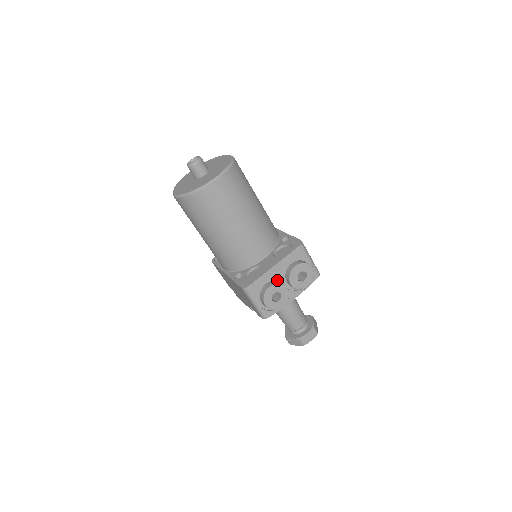
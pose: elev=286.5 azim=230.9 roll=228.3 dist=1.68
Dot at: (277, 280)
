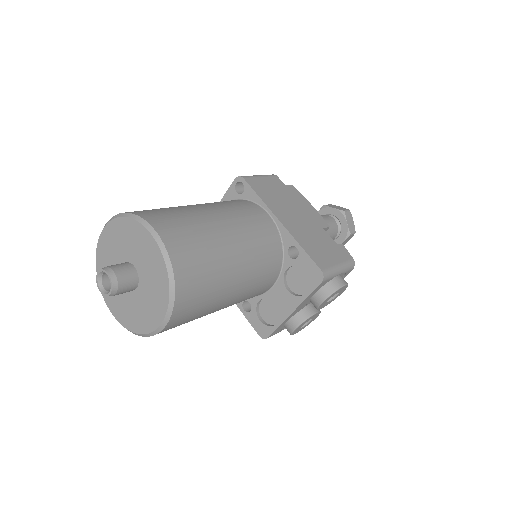
Dot at: (300, 309)
